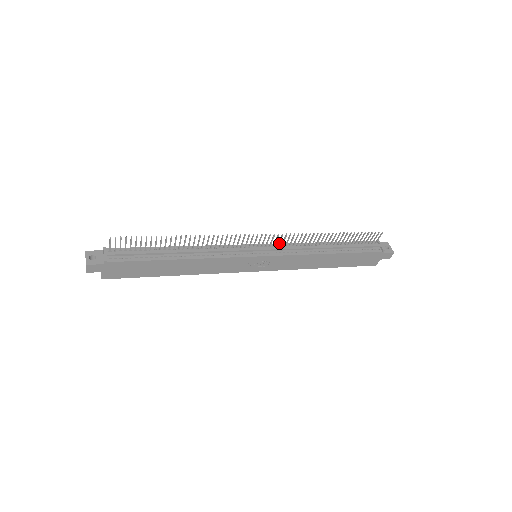
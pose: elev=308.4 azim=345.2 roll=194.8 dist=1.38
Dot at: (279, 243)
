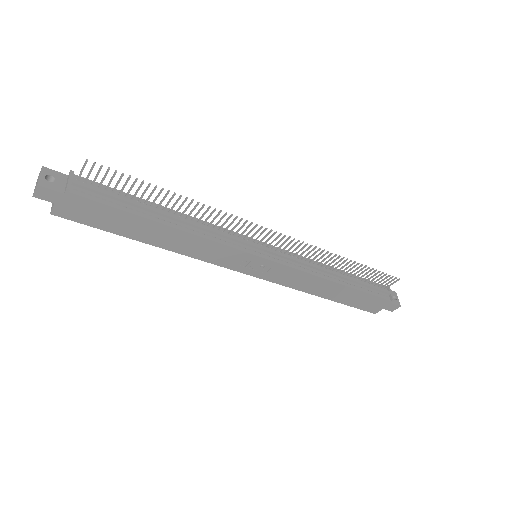
Dot at: (289, 250)
